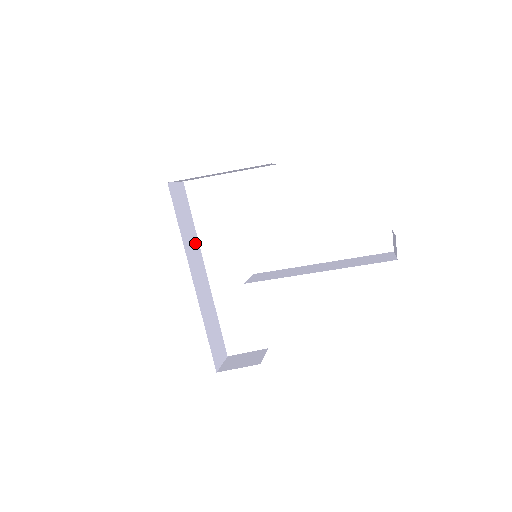
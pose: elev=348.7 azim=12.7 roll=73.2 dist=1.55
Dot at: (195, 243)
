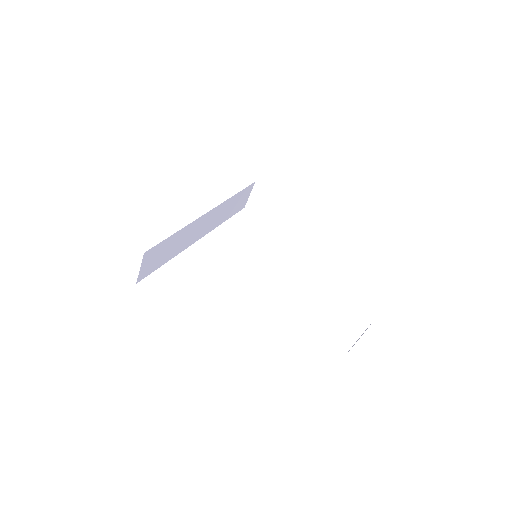
Dot at: (218, 221)
